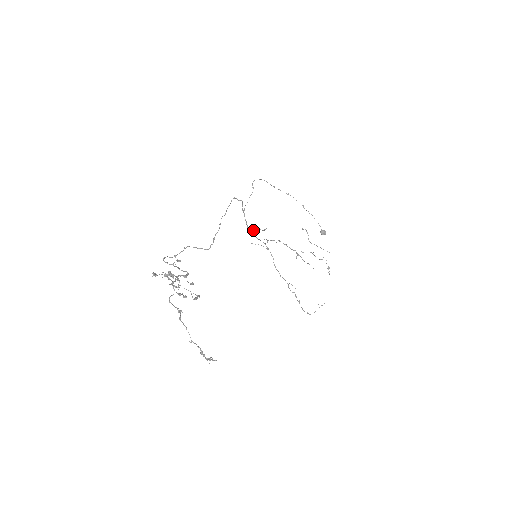
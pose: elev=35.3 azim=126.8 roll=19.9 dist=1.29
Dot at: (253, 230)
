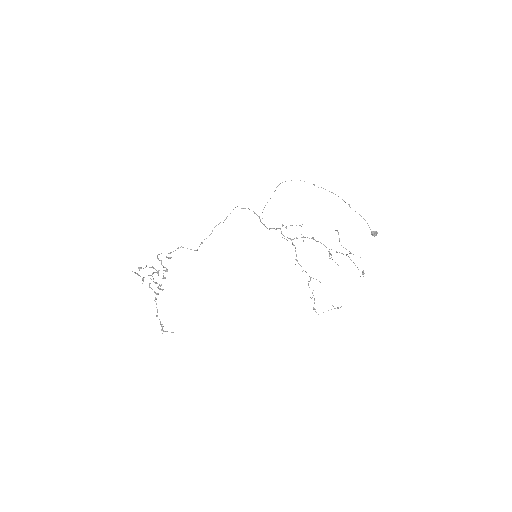
Dot at: occluded
